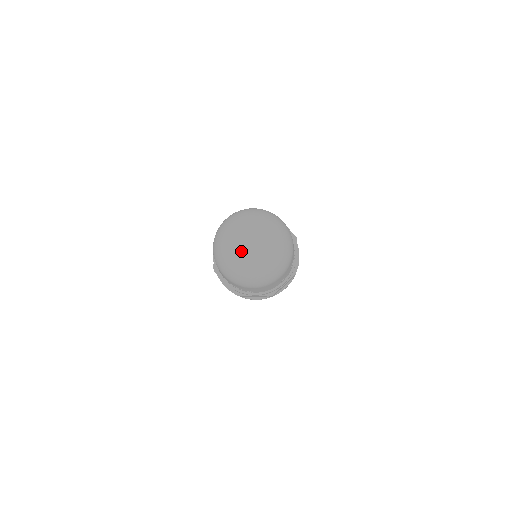
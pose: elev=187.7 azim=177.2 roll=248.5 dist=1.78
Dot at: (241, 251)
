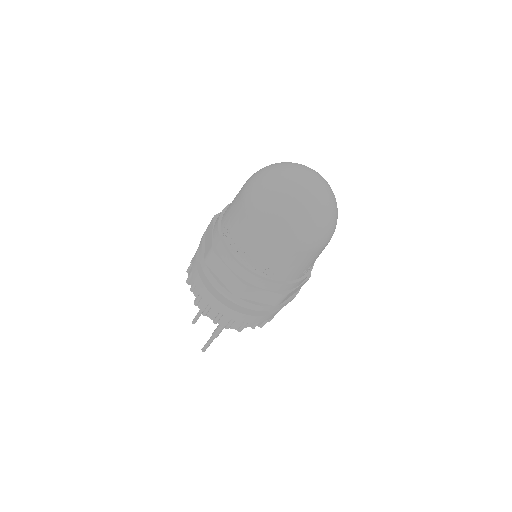
Dot at: (301, 183)
